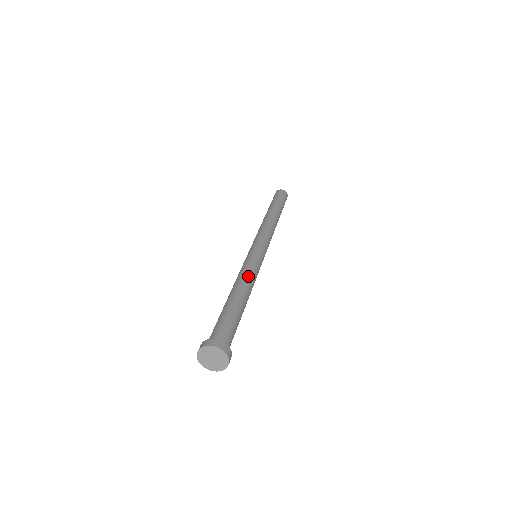
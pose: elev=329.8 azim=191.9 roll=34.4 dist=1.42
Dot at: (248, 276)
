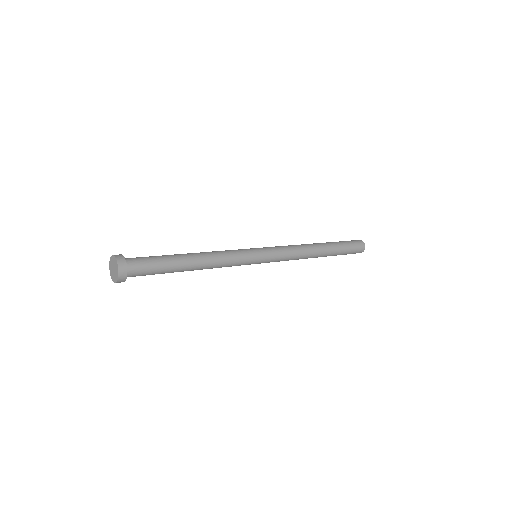
Dot at: (214, 251)
